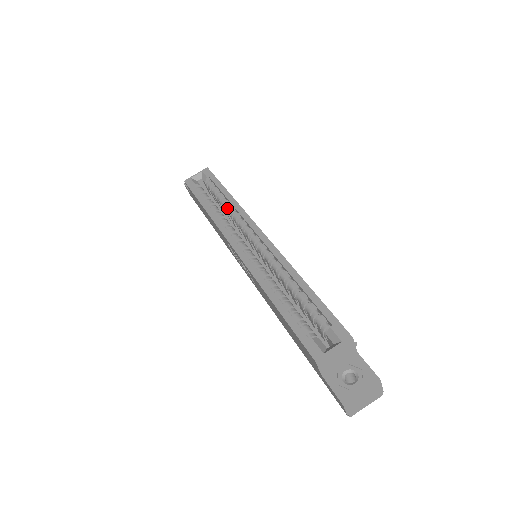
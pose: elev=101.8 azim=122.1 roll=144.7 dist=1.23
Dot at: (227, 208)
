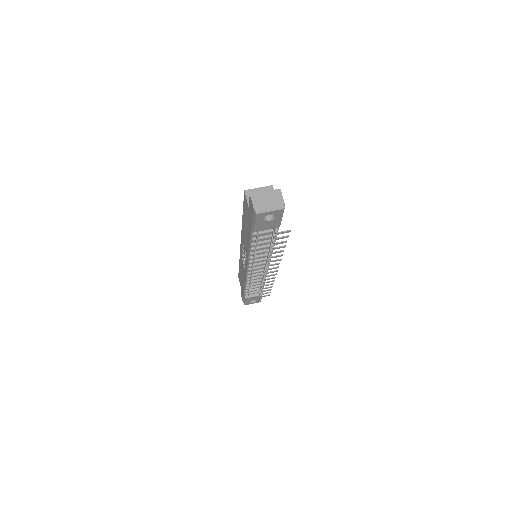
Dot at: occluded
